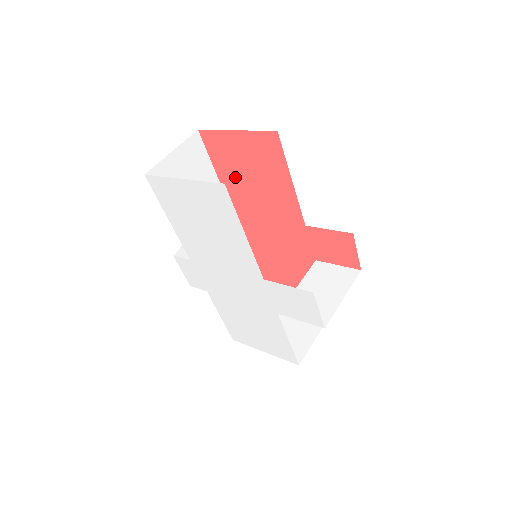
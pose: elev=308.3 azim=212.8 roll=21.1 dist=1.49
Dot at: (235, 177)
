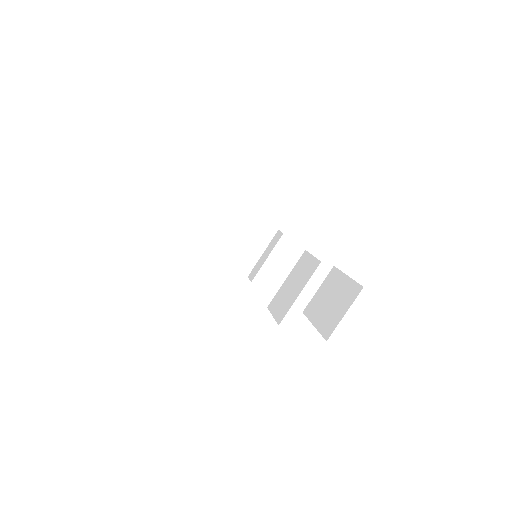
Dot at: occluded
